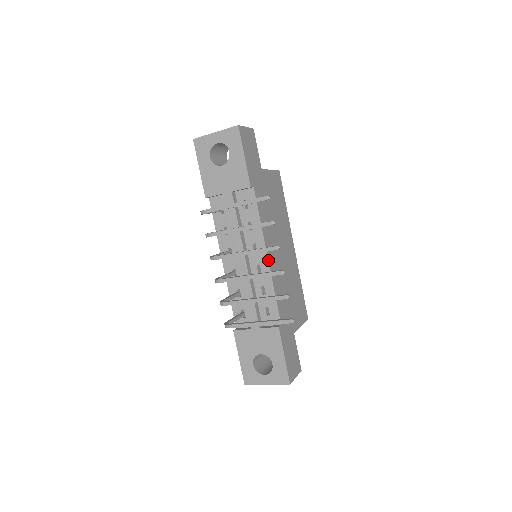
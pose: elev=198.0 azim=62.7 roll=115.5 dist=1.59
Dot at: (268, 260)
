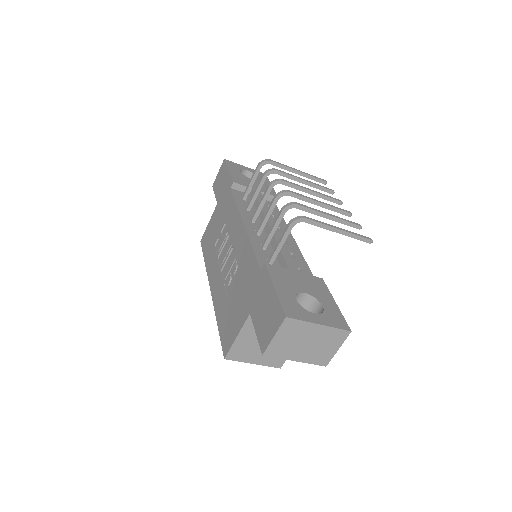
Dot at: occluded
